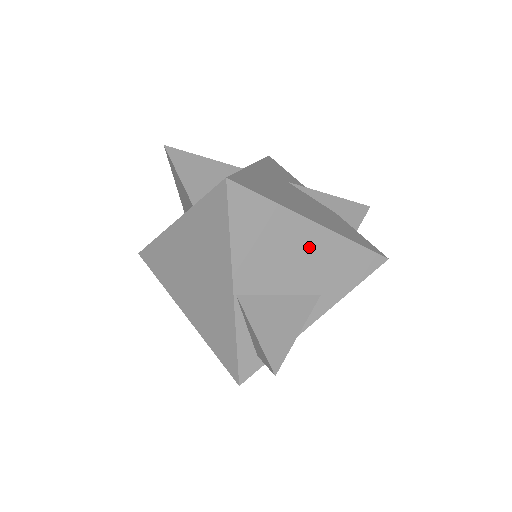
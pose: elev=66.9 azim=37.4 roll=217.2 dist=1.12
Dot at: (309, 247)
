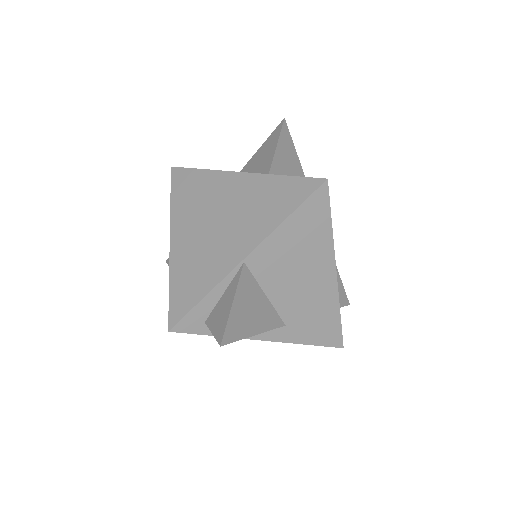
Dot at: (316, 284)
